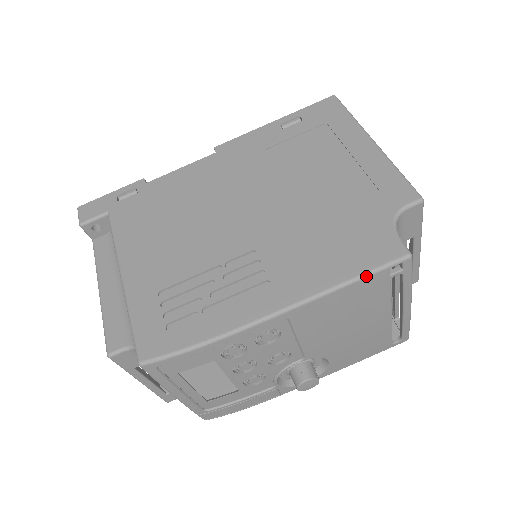
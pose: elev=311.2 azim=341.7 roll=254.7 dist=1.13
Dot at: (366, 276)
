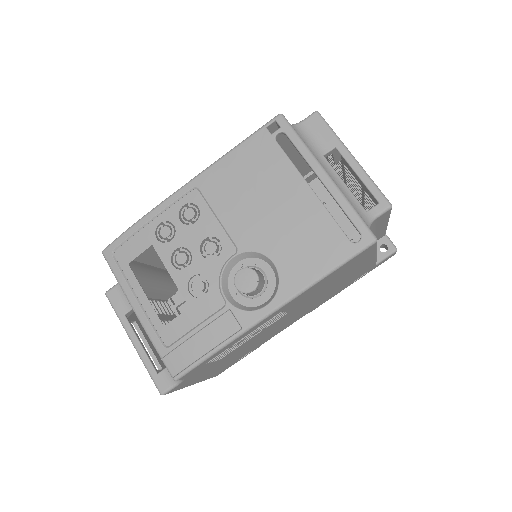
Dot at: (248, 138)
